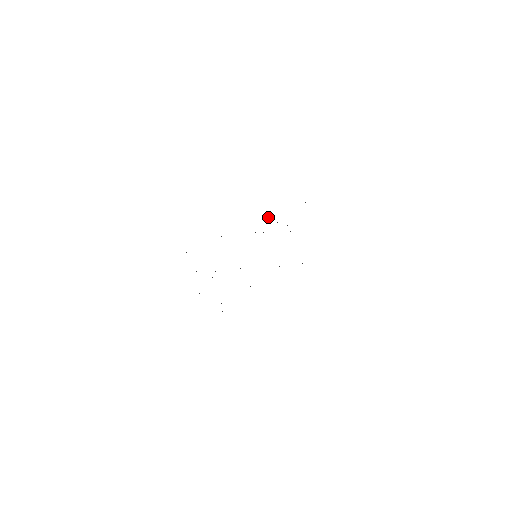
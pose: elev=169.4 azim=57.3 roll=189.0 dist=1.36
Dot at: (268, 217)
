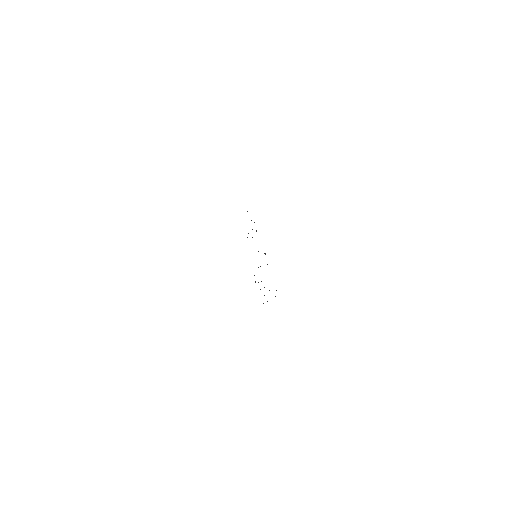
Dot at: occluded
